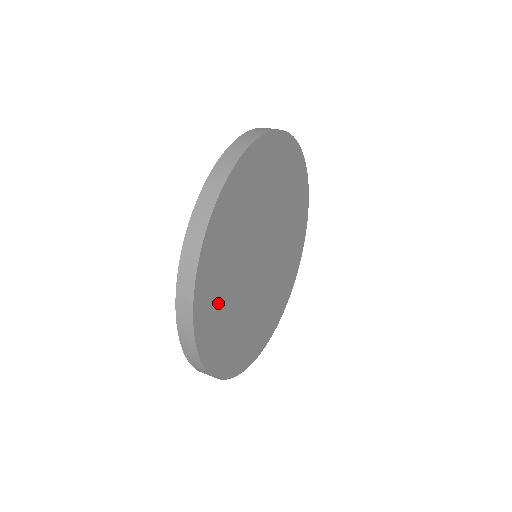
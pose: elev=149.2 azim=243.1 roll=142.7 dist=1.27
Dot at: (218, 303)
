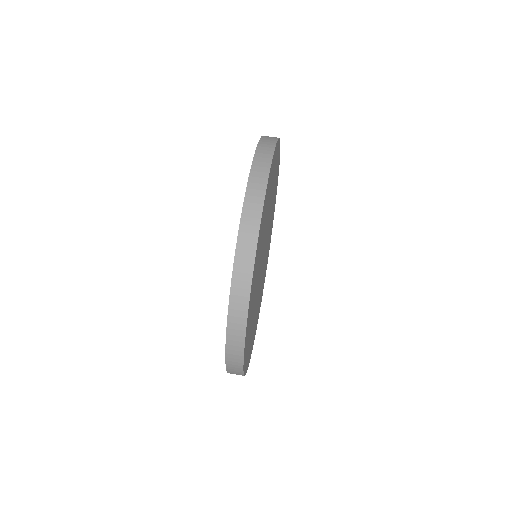
Dot at: (250, 322)
